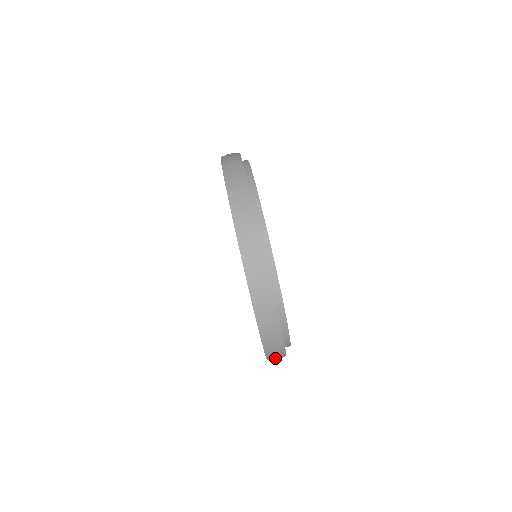
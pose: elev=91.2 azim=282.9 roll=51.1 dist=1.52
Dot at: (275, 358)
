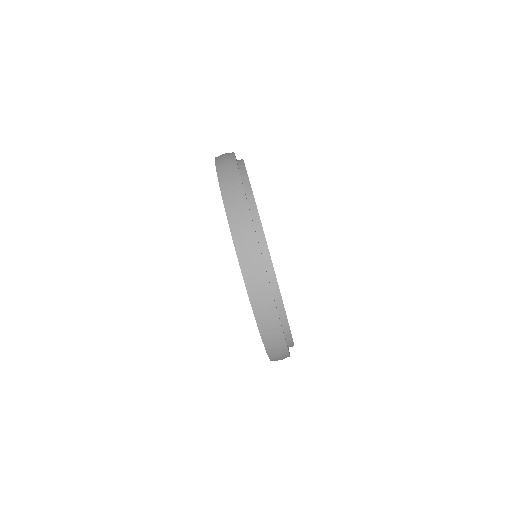
Dot at: (278, 358)
